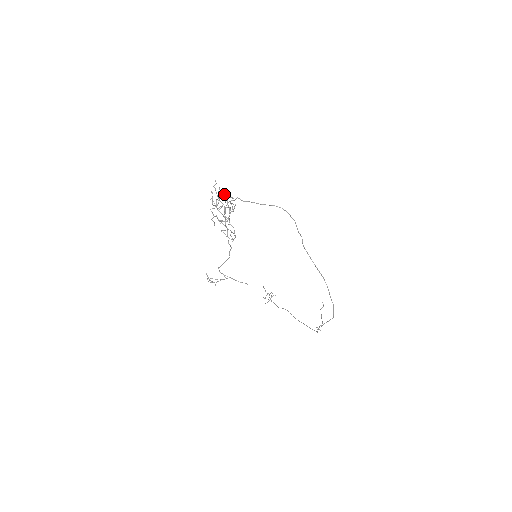
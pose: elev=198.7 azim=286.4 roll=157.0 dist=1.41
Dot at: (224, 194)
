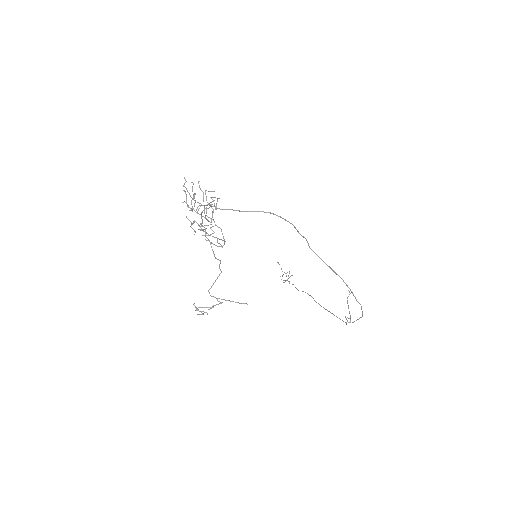
Dot at: (200, 189)
